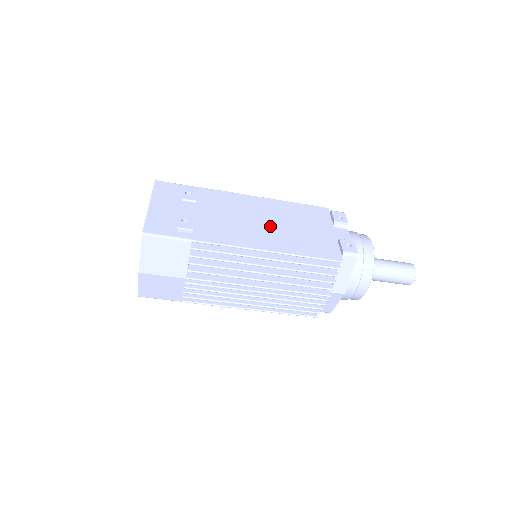
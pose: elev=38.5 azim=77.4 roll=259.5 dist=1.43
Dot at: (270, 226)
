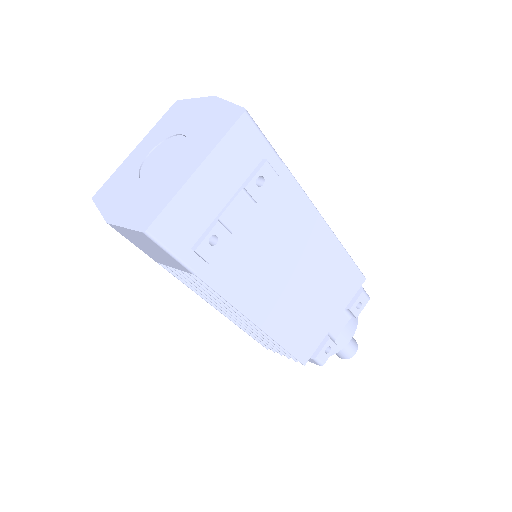
Dot at: (293, 285)
